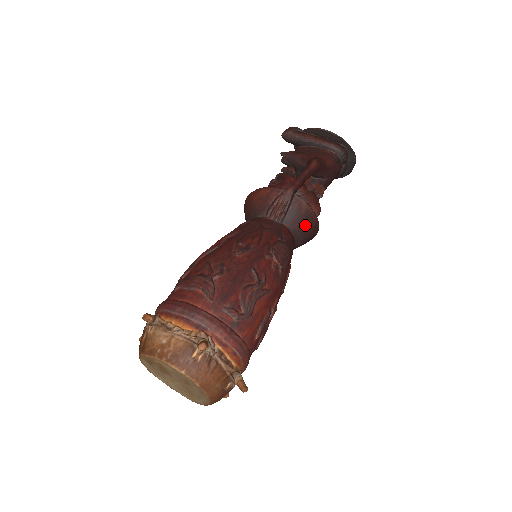
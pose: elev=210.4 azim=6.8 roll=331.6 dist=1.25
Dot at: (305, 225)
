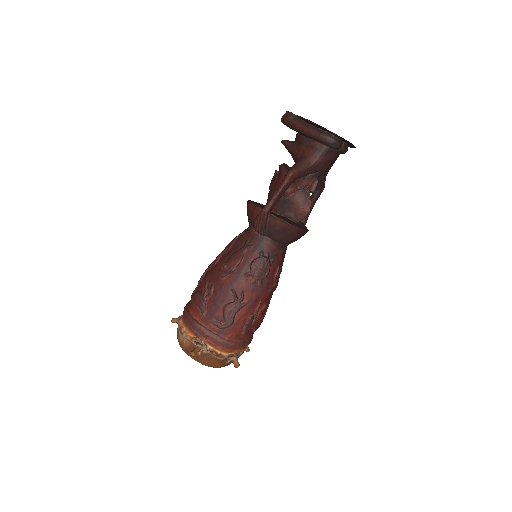
Dot at: (286, 235)
